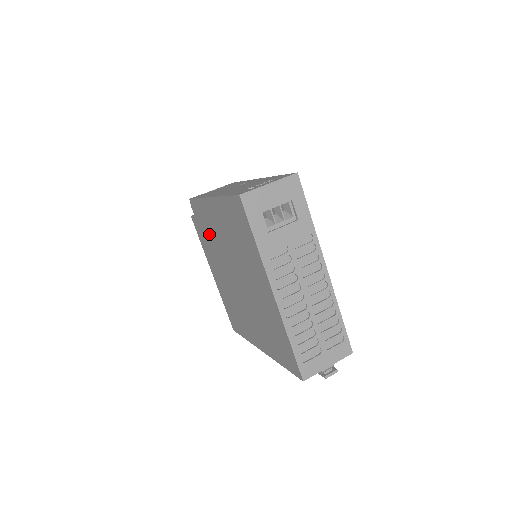
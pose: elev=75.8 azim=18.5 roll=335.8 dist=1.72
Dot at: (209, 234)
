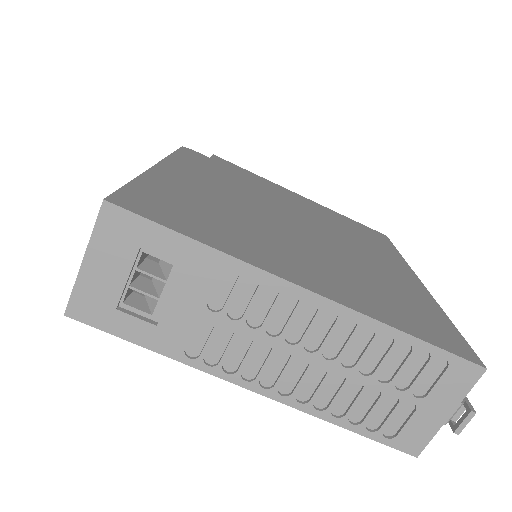
Dot at: occluded
